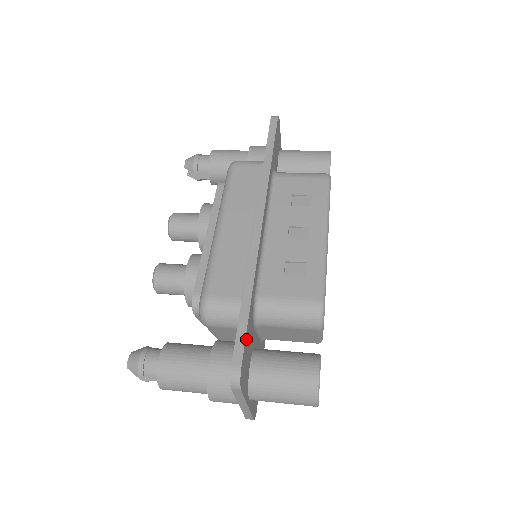
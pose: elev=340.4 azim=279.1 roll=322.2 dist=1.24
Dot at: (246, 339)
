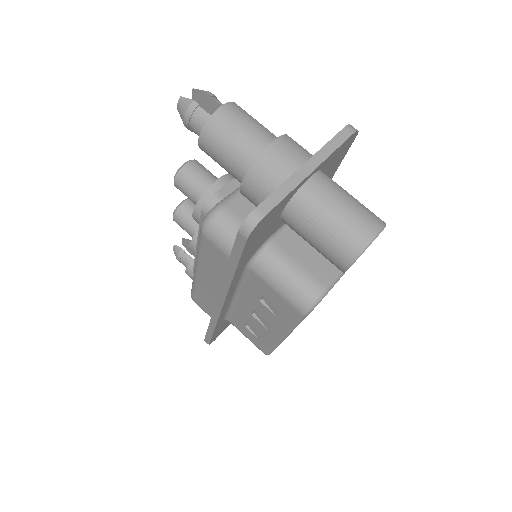
Dot at: (213, 337)
